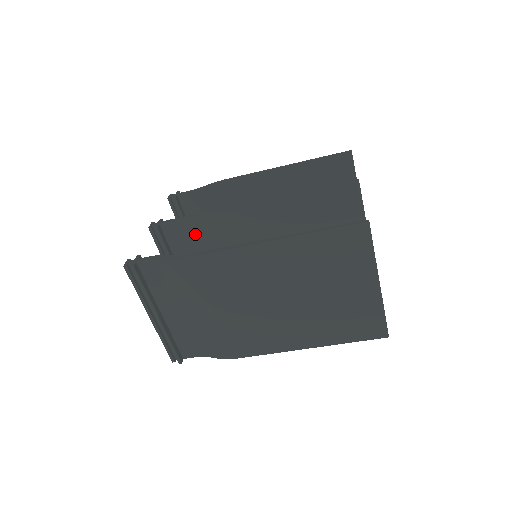
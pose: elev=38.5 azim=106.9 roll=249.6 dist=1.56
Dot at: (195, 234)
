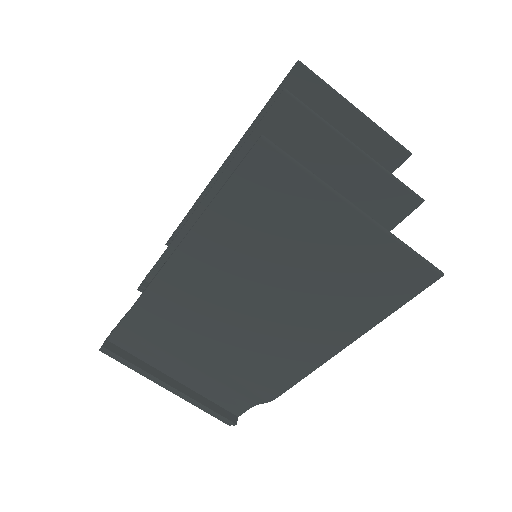
Dot at: occluded
